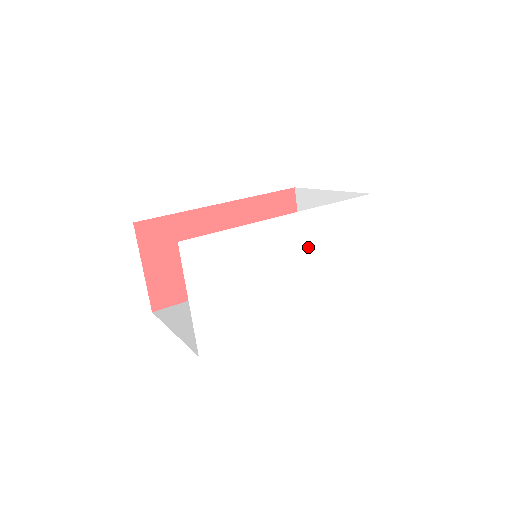
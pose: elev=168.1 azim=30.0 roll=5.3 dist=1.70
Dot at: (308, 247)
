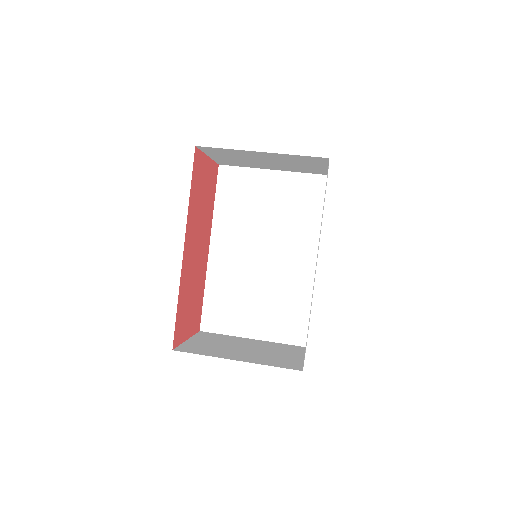
Dot at: occluded
